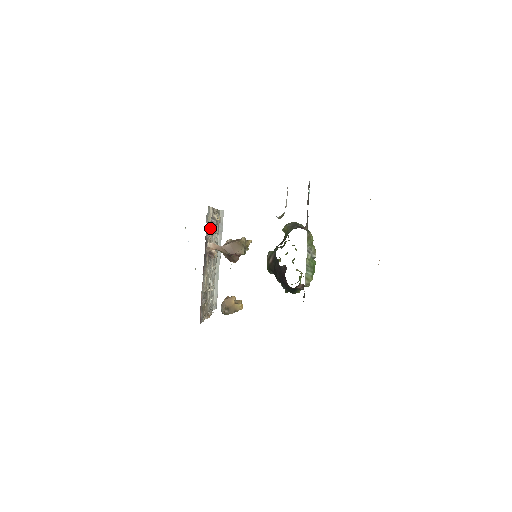
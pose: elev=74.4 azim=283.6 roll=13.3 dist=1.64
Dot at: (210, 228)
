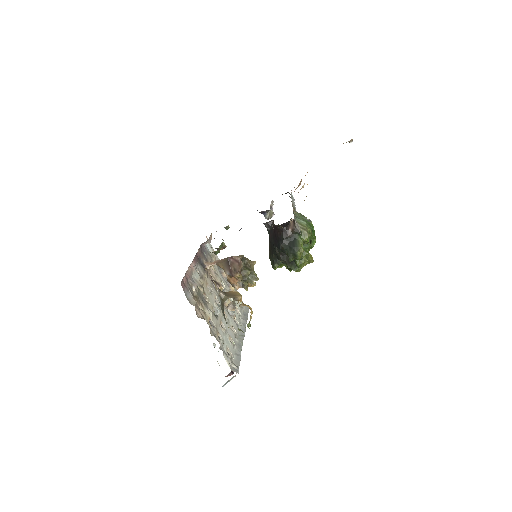
Dot at: (215, 266)
